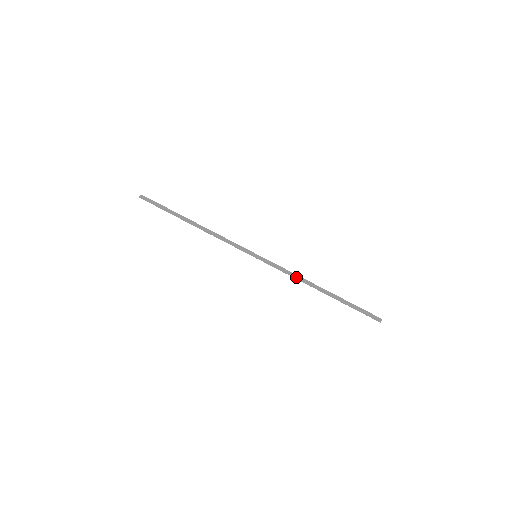
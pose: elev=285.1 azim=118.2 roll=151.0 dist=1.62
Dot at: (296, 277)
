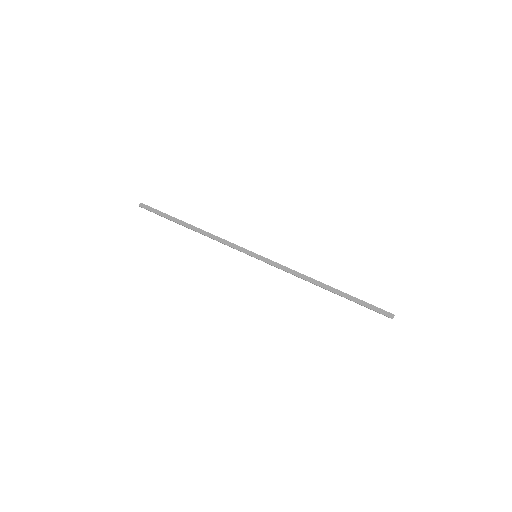
Dot at: (298, 275)
